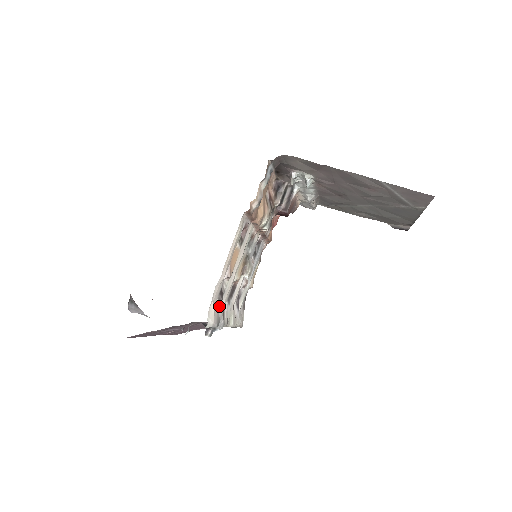
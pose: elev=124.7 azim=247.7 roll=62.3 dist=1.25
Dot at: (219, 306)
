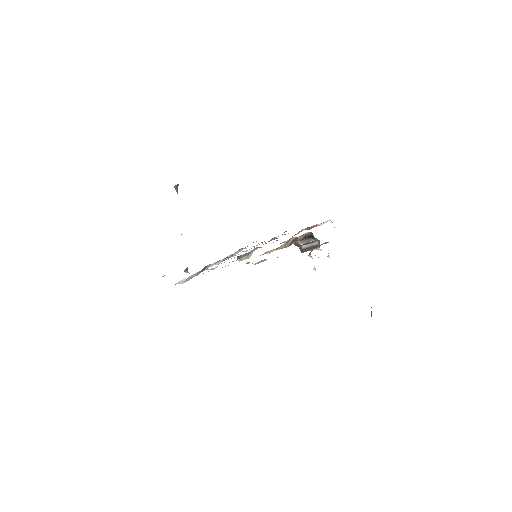
Dot at: (196, 274)
